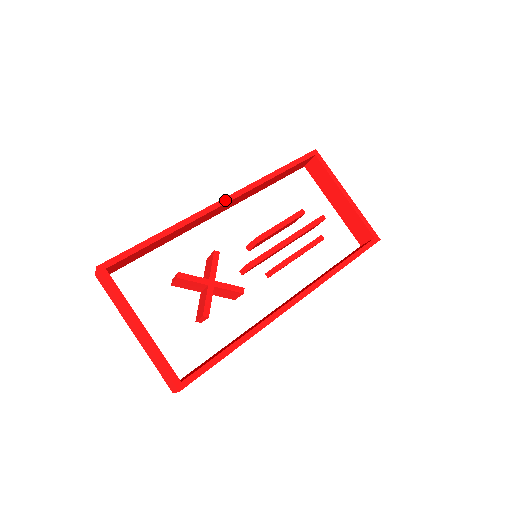
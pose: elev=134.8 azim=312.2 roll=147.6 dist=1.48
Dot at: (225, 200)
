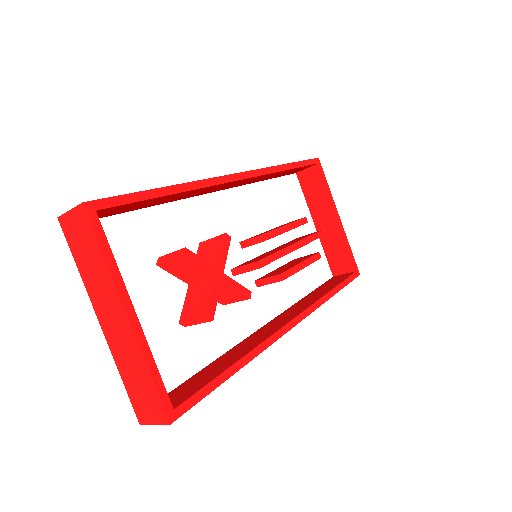
Dot at: (241, 175)
